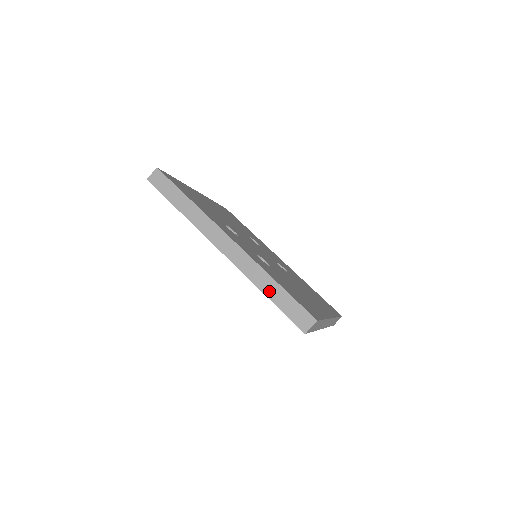
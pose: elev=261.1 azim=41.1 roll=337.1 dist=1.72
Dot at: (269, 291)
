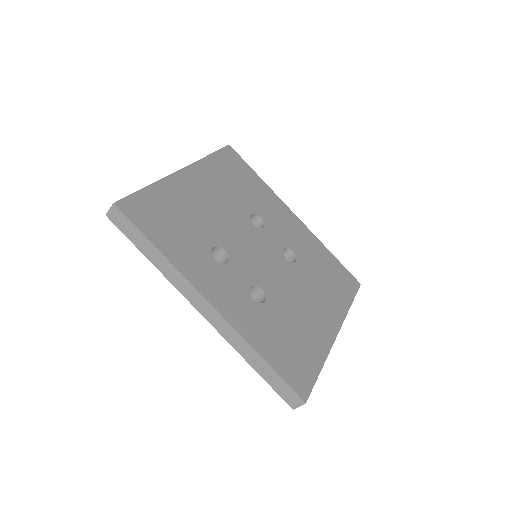
Dot at: (256, 365)
